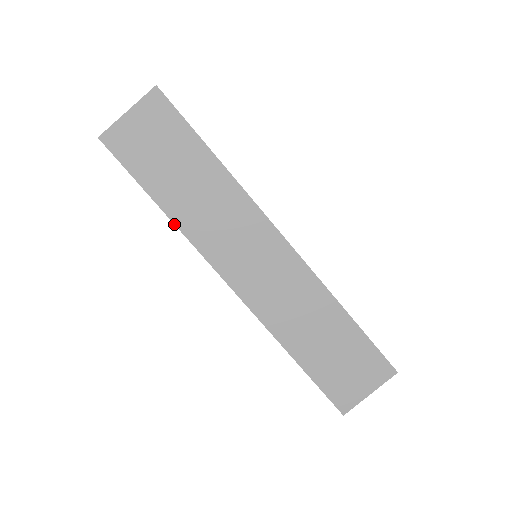
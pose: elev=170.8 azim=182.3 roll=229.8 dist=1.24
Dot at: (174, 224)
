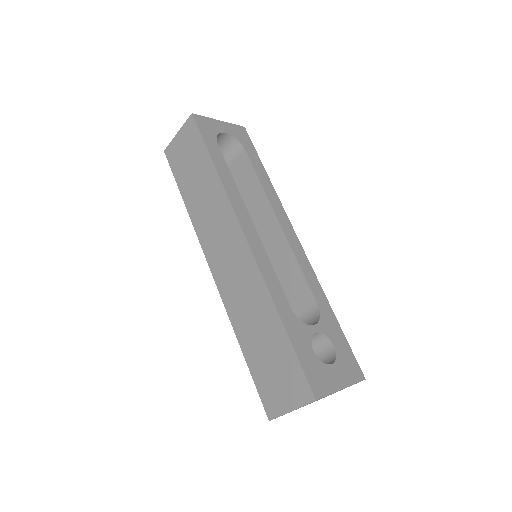
Dot at: (189, 216)
